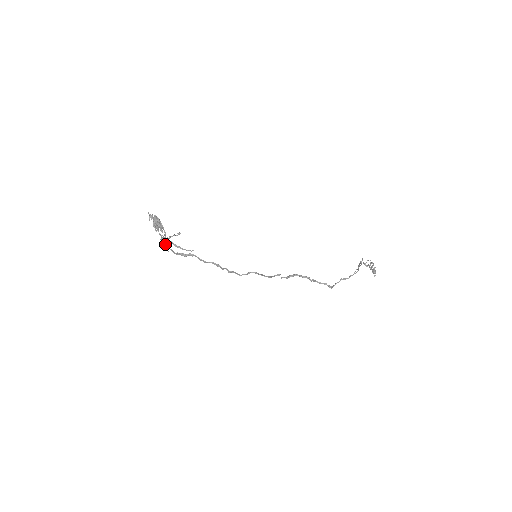
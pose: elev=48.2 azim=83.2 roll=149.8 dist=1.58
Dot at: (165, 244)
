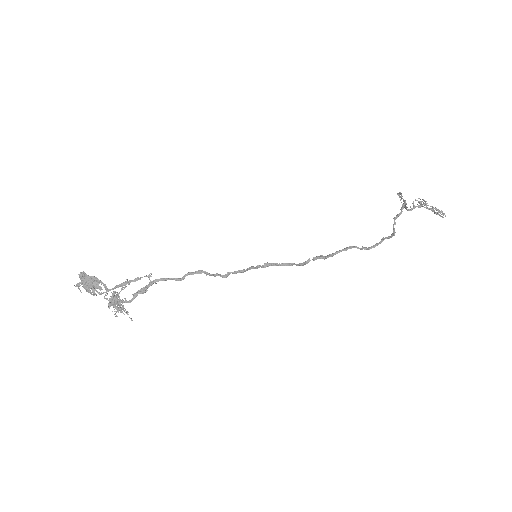
Dot at: (115, 303)
